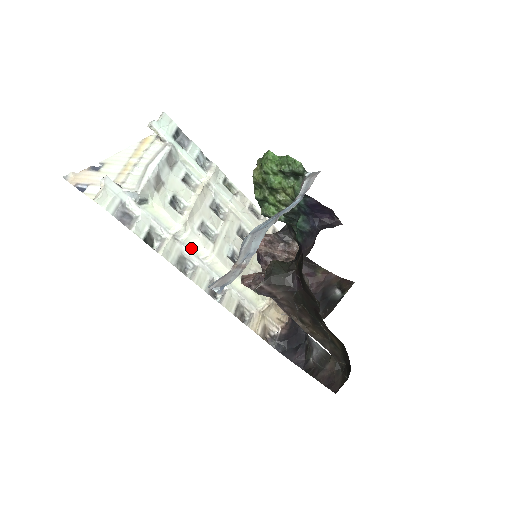
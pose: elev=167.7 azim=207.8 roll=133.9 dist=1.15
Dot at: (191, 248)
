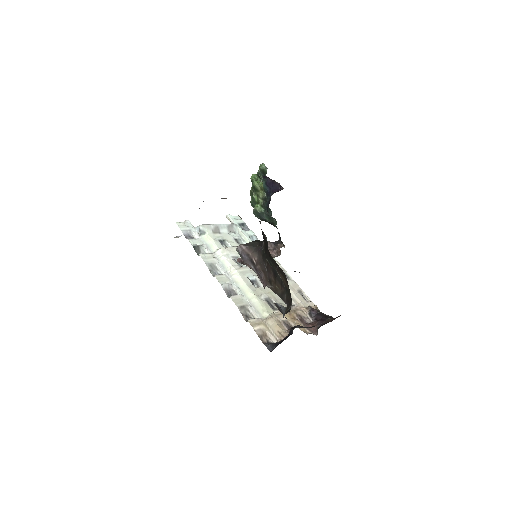
Dot at: (223, 265)
